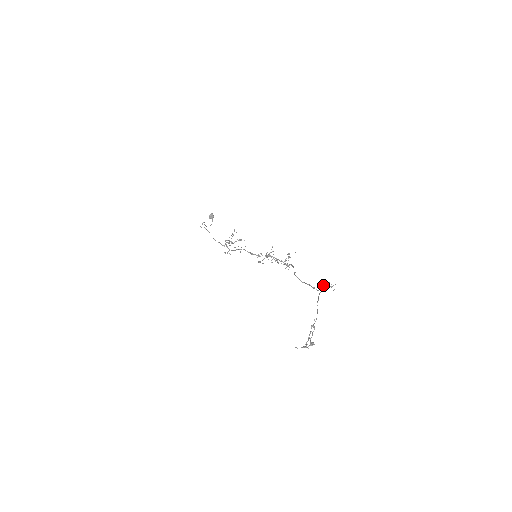
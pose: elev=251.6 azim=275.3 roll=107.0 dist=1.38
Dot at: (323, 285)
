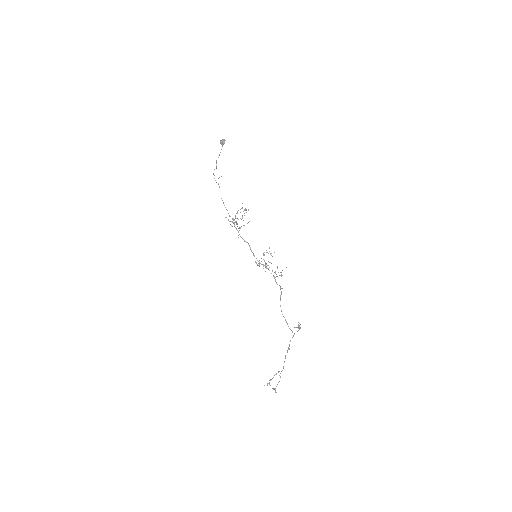
Dot at: occluded
